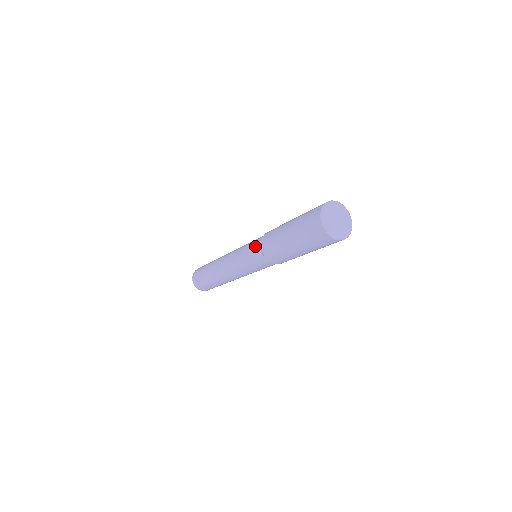
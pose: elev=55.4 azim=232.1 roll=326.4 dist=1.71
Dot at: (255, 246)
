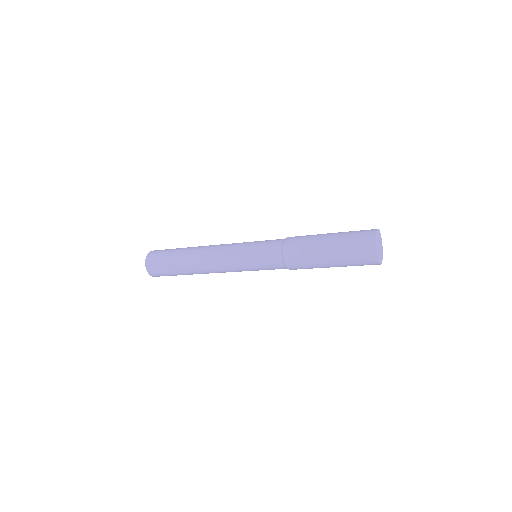
Dot at: (272, 250)
